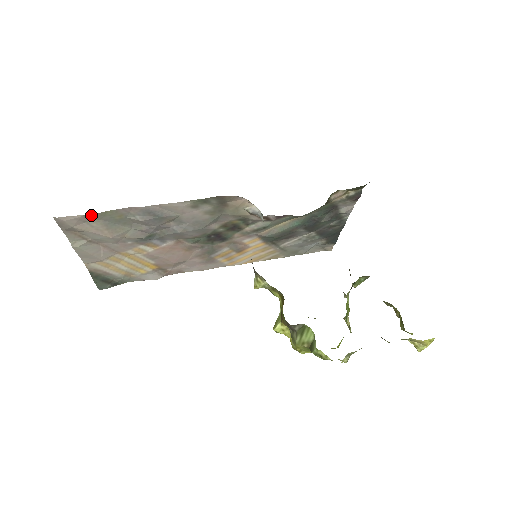
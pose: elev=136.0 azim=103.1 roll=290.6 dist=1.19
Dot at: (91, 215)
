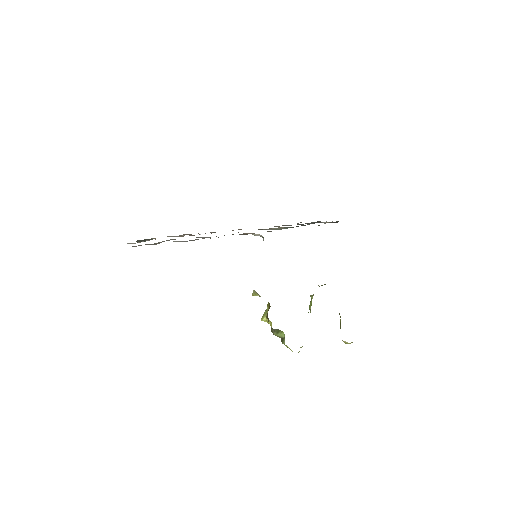
Dot at: occluded
